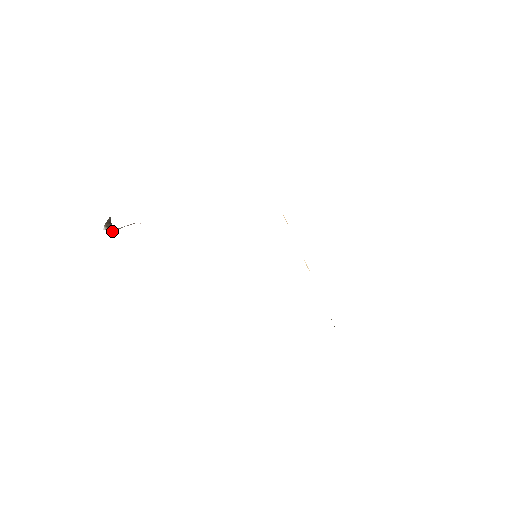
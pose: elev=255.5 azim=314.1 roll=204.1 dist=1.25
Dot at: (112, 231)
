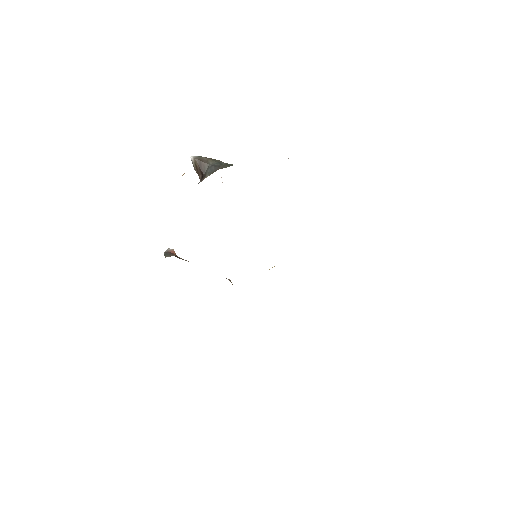
Dot at: (195, 169)
